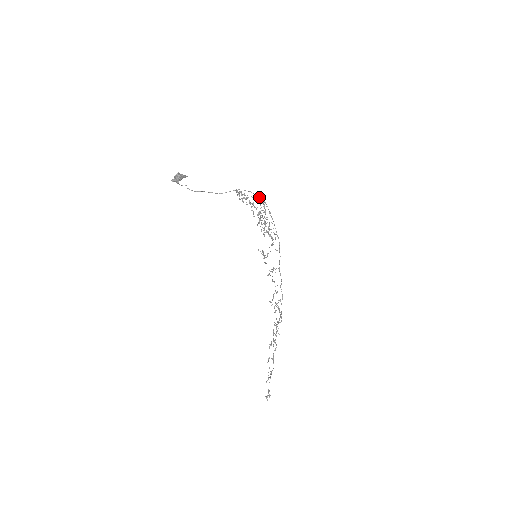
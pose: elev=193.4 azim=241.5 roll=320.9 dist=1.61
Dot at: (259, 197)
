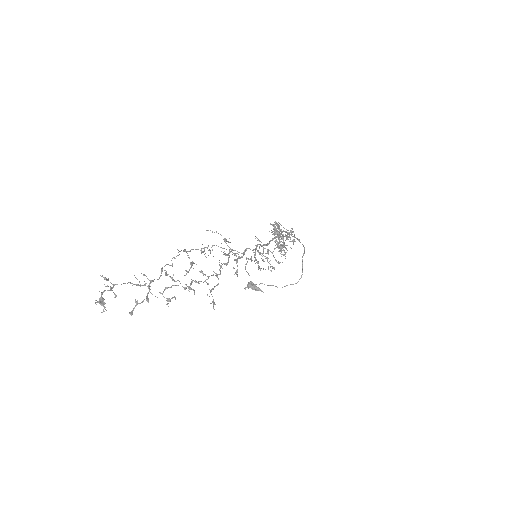
Dot at: (304, 253)
